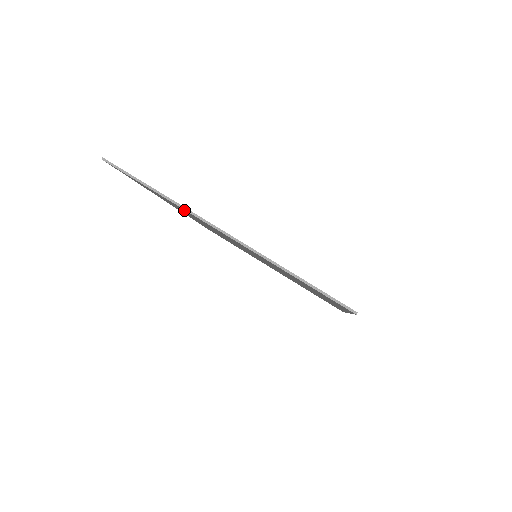
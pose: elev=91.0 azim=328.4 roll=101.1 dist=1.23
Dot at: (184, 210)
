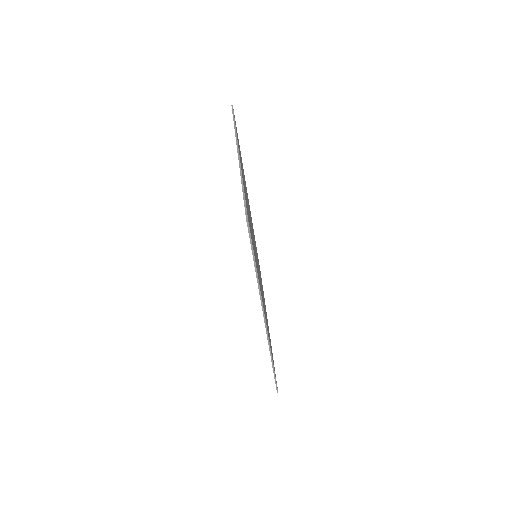
Dot at: occluded
